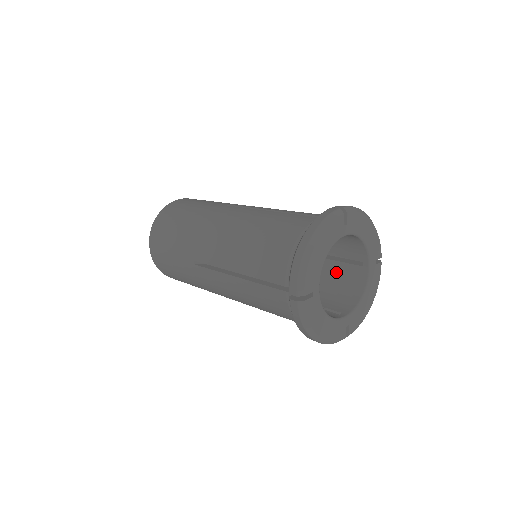
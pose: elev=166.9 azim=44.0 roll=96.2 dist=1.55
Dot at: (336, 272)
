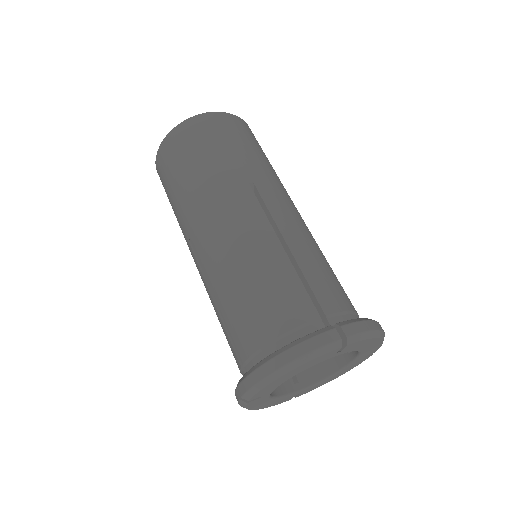
Dot at: occluded
